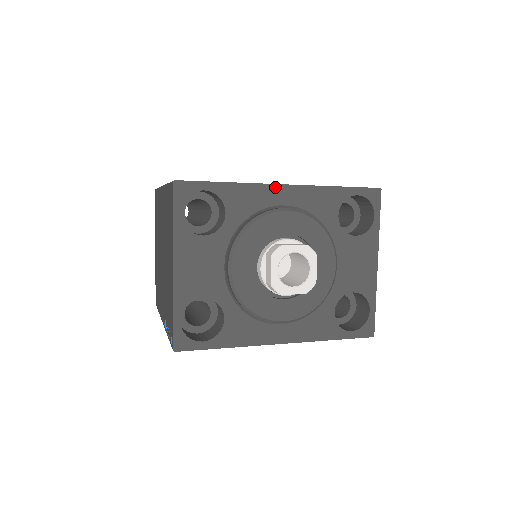
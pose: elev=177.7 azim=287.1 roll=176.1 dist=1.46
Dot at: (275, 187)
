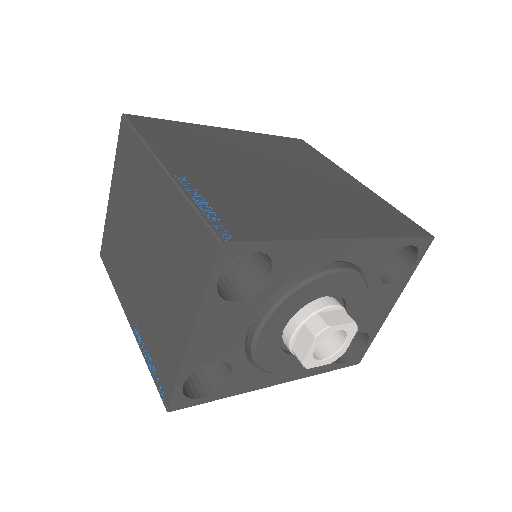
Dot at: (336, 242)
